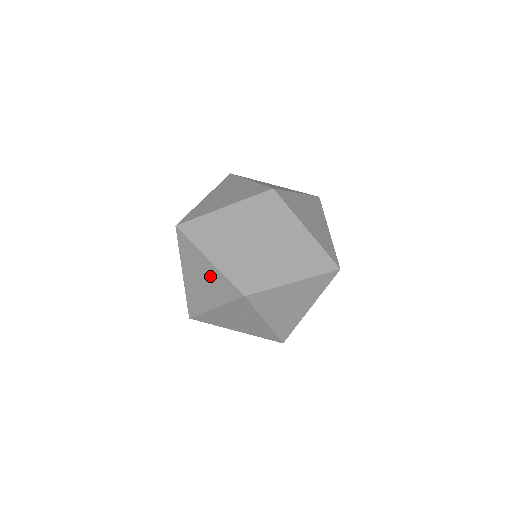
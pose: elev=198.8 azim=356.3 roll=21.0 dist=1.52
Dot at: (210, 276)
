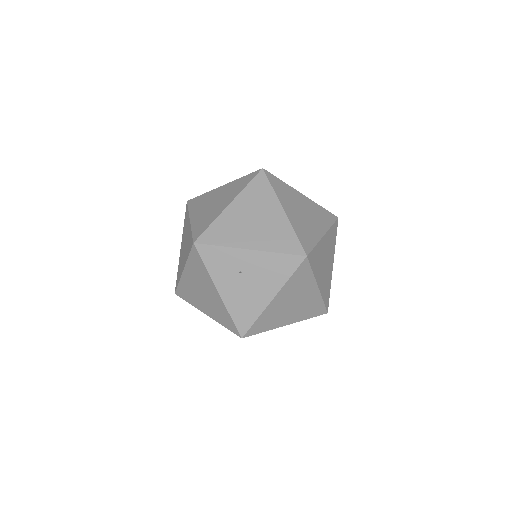
Dot at: (194, 278)
